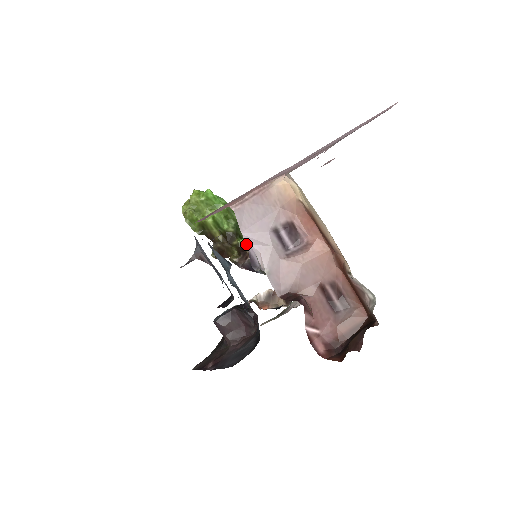
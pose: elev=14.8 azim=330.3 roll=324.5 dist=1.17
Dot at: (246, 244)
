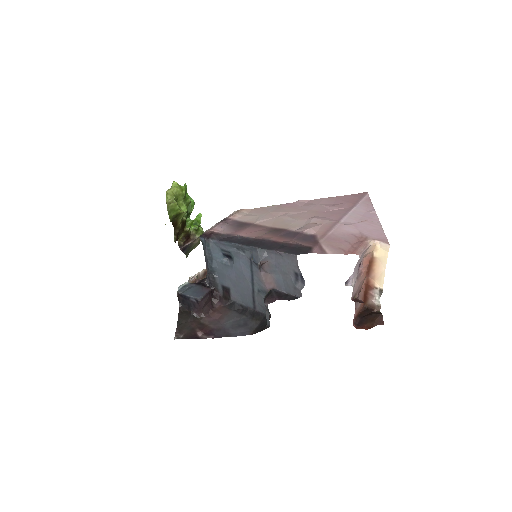
Dot at: (194, 232)
